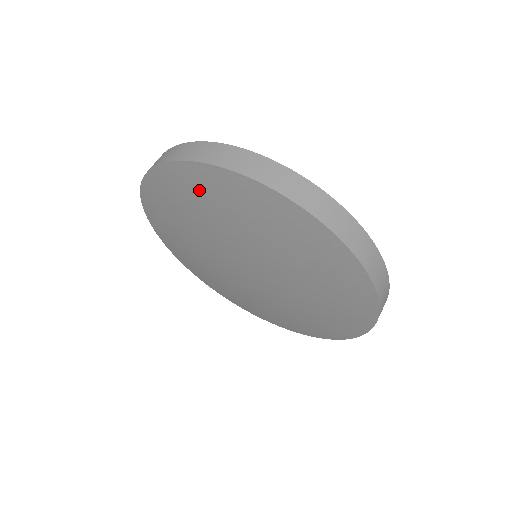
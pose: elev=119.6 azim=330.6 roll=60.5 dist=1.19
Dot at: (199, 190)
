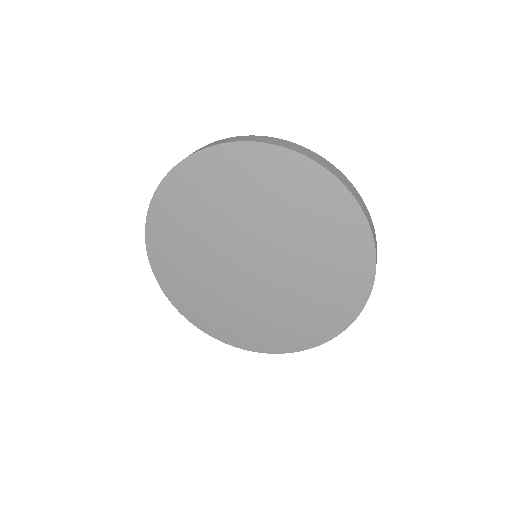
Dot at: (166, 239)
